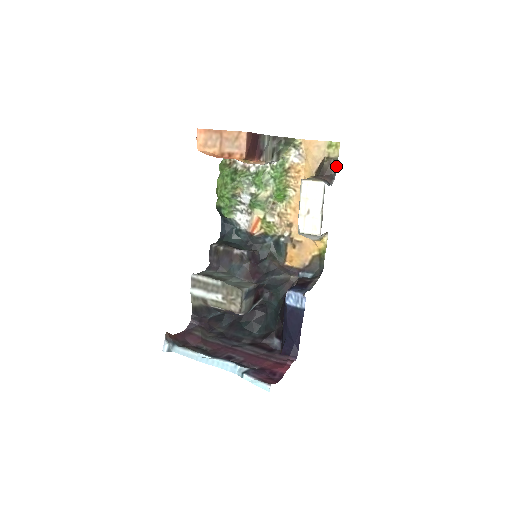
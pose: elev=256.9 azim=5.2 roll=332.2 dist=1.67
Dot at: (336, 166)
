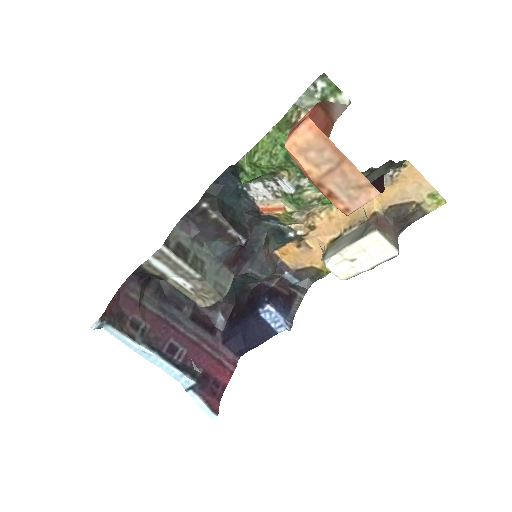
Dot at: (417, 218)
